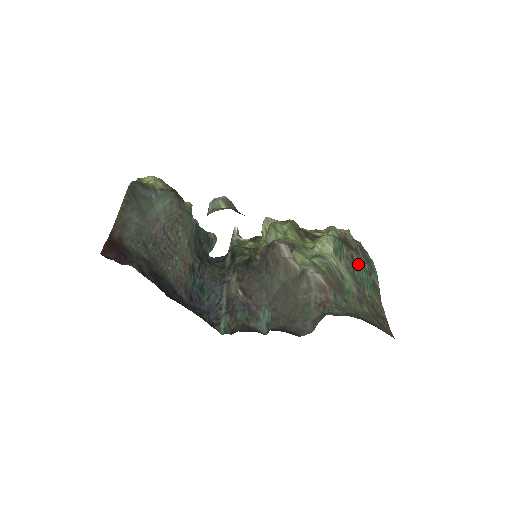
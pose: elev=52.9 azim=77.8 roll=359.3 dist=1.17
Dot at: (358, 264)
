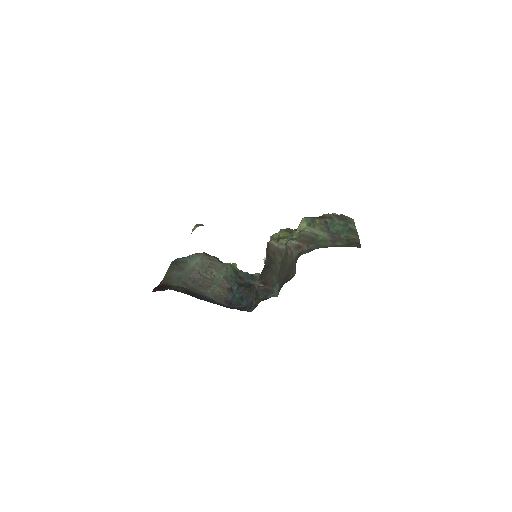
Dot at: (332, 224)
